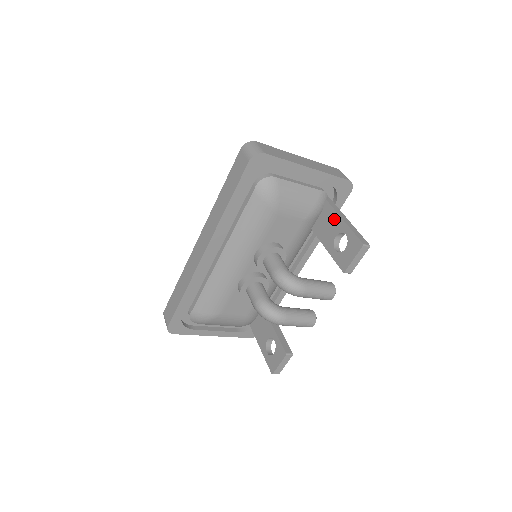
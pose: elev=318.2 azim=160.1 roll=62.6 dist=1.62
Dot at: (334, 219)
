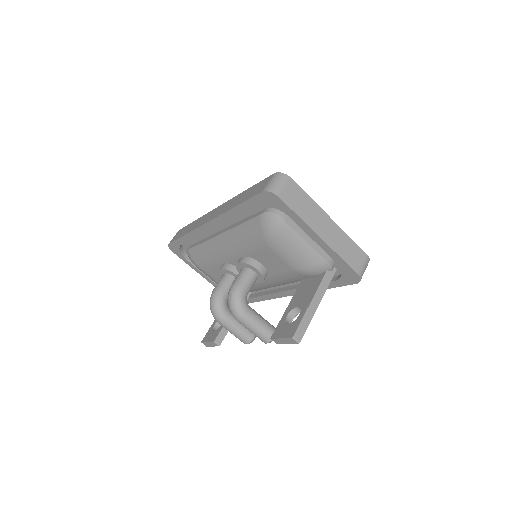
Dot at: (311, 293)
